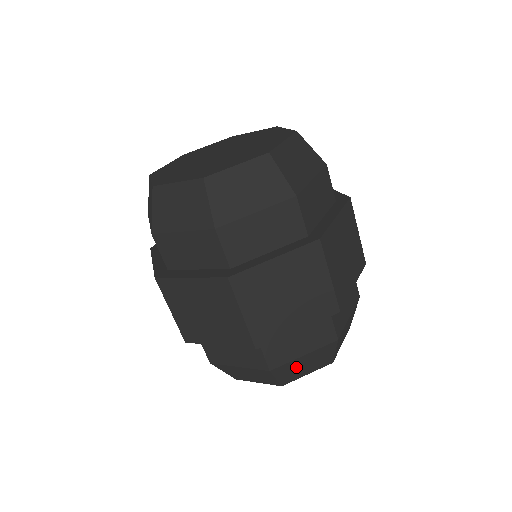
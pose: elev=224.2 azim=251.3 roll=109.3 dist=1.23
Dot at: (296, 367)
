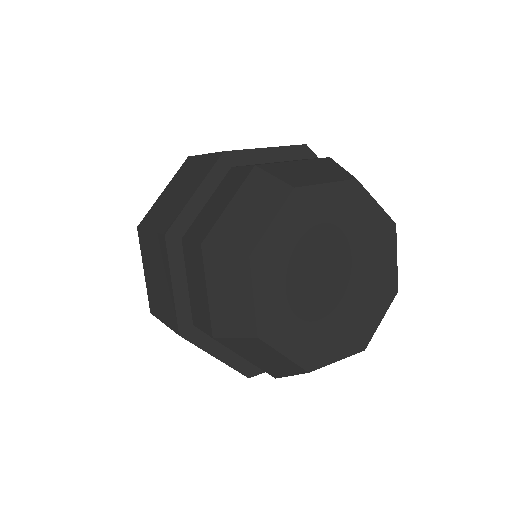
Dot at: occluded
